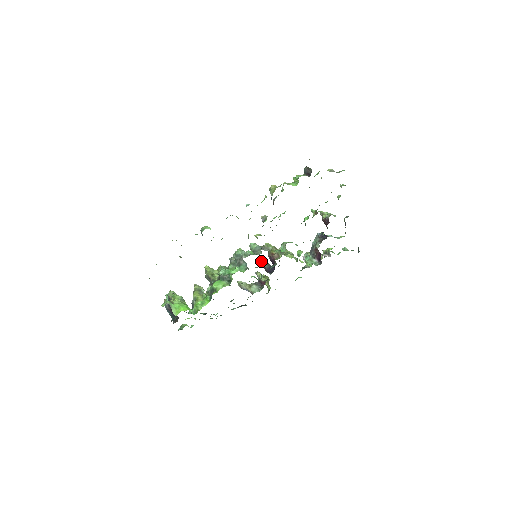
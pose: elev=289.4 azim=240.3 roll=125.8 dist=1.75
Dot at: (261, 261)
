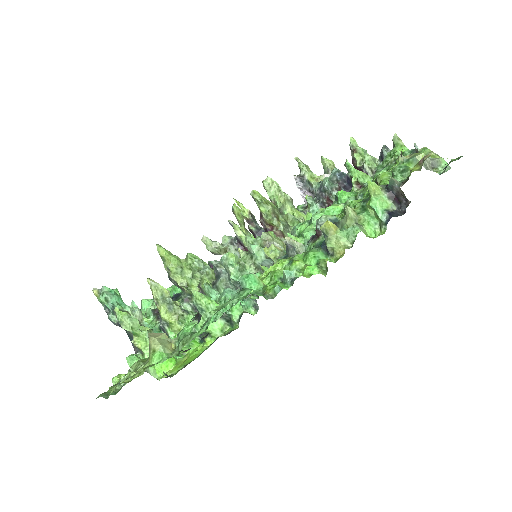
Dot at: (242, 214)
